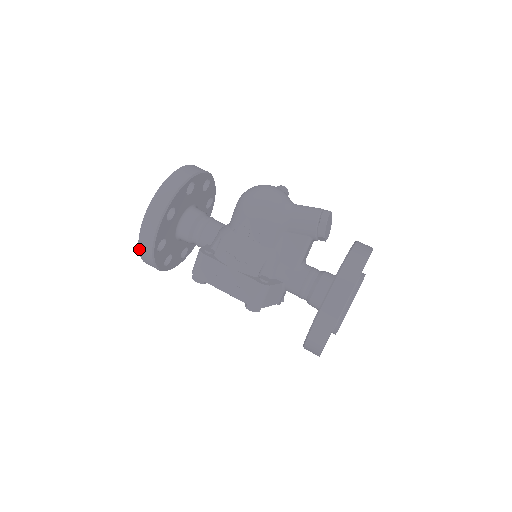
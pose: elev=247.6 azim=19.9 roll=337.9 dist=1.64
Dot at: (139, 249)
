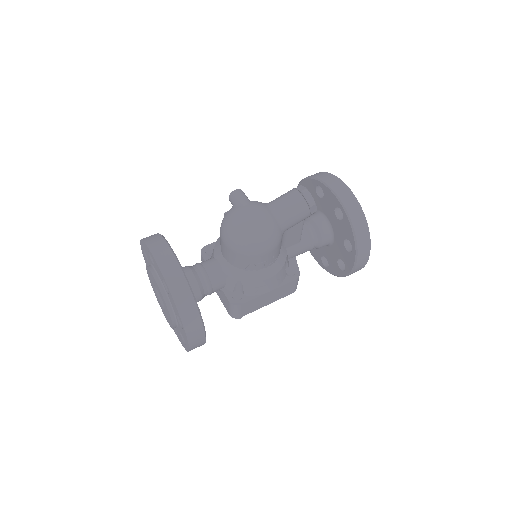
Dot at: occluded
